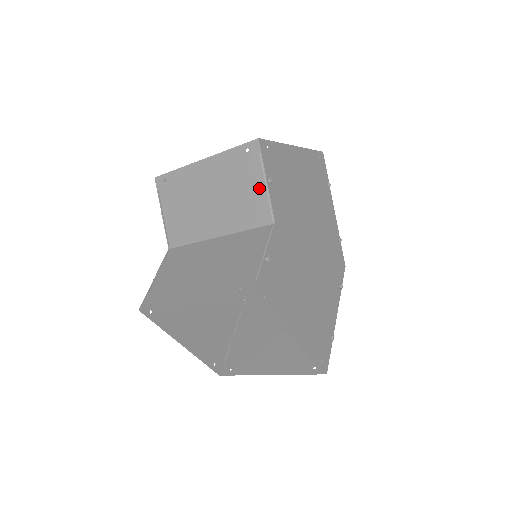
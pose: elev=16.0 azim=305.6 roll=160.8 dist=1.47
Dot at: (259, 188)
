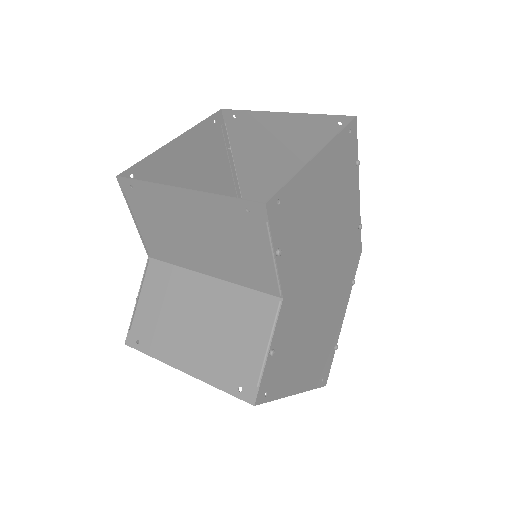
Dot at: (264, 257)
